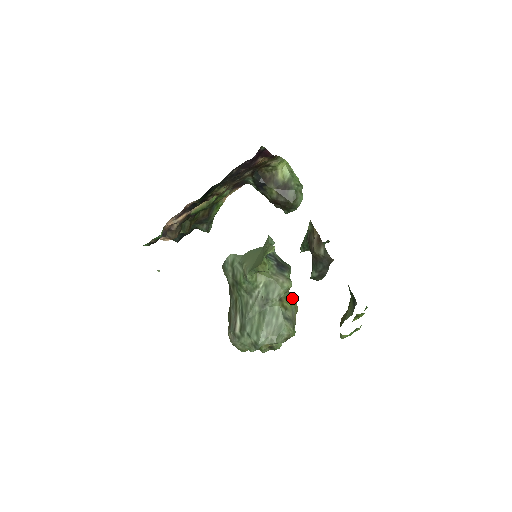
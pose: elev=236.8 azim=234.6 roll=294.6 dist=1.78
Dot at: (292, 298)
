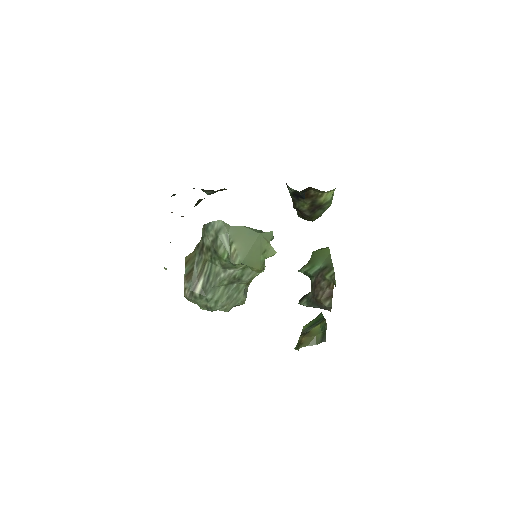
Dot at: occluded
